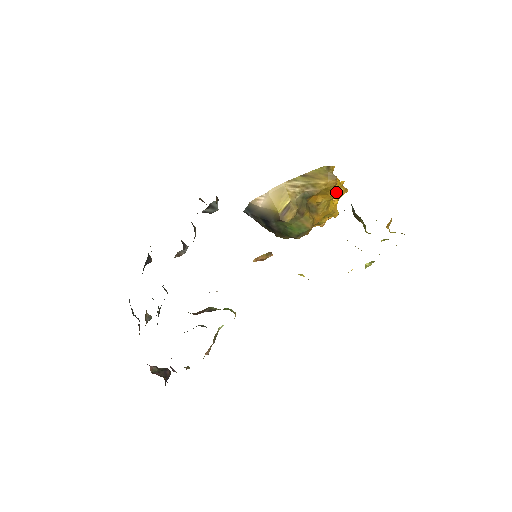
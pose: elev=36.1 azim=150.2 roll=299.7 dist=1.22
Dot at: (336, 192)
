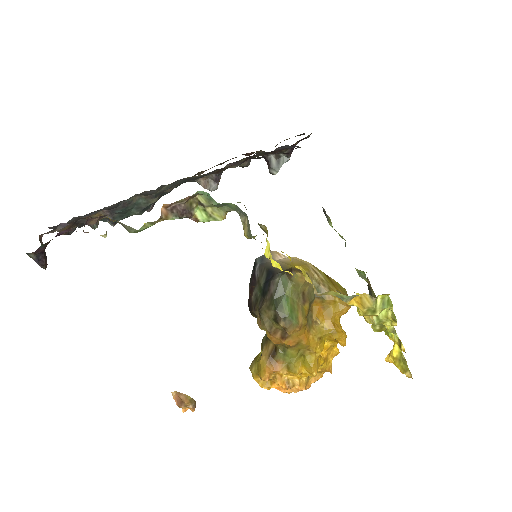
Dot at: (338, 327)
